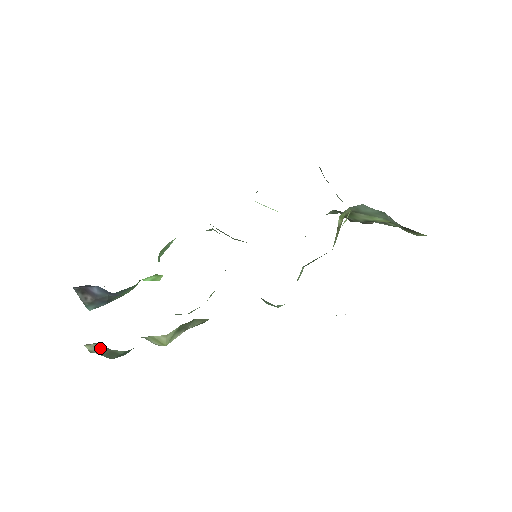
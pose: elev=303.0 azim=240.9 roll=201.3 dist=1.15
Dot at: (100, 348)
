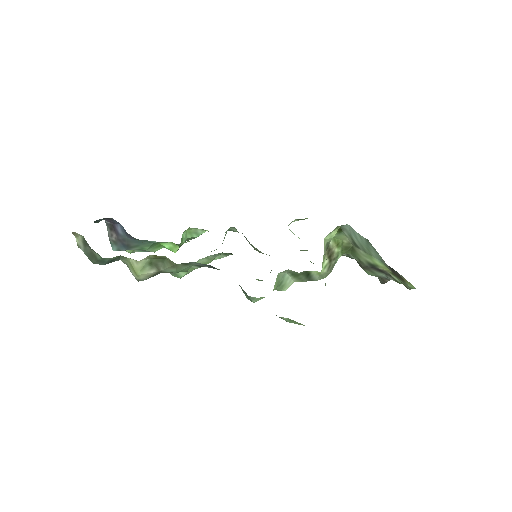
Dot at: (85, 245)
